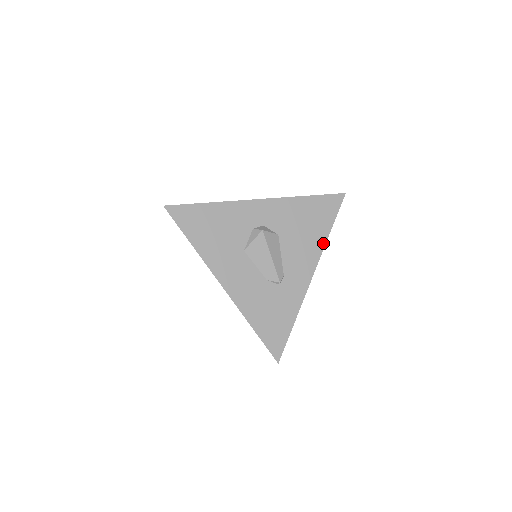
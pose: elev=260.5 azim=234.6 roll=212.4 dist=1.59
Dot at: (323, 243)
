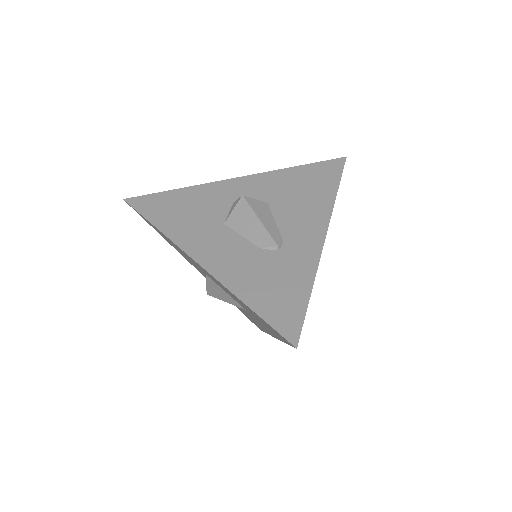
Dot at: (331, 202)
